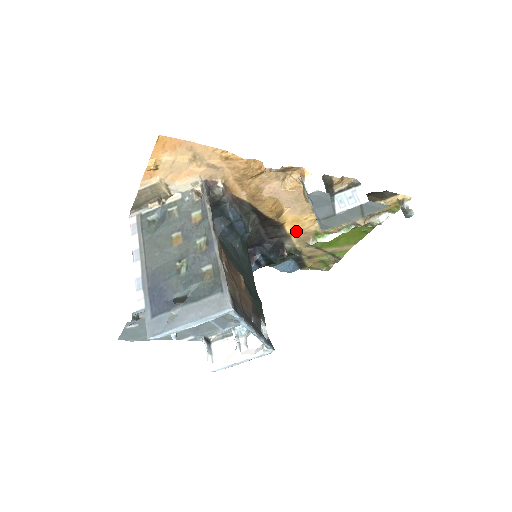
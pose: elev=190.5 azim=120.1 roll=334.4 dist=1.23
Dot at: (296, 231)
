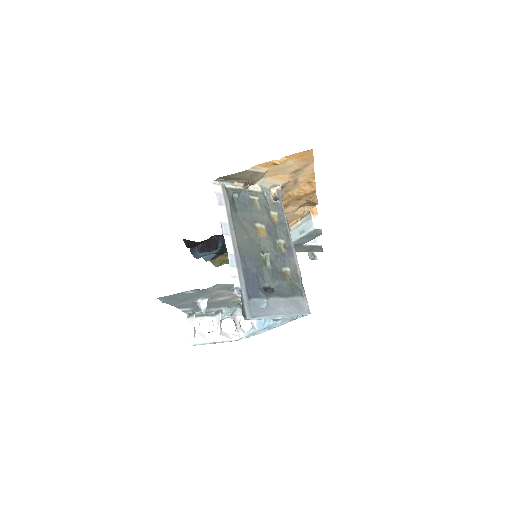
Dot at: occluded
